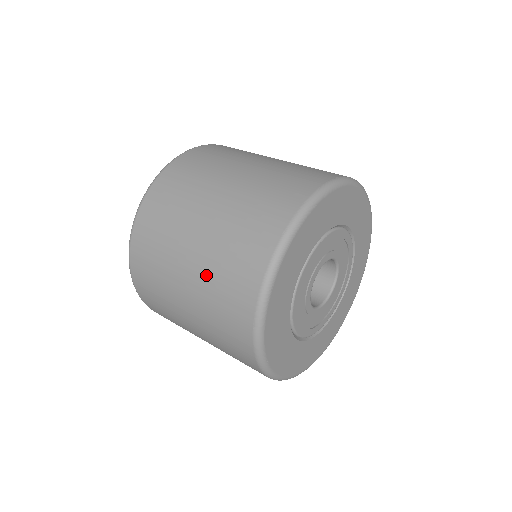
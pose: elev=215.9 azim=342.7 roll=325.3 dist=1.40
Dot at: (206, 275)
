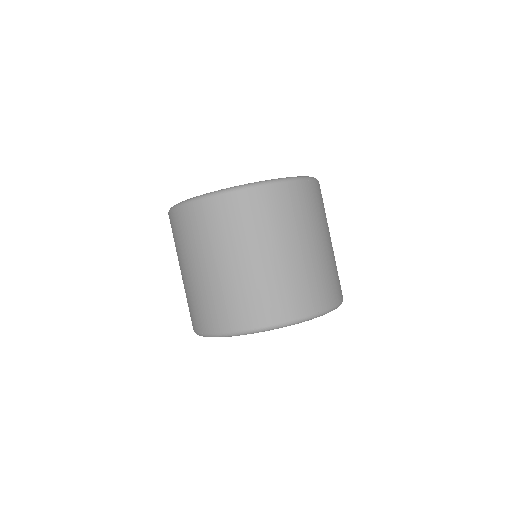
Dot at: occluded
